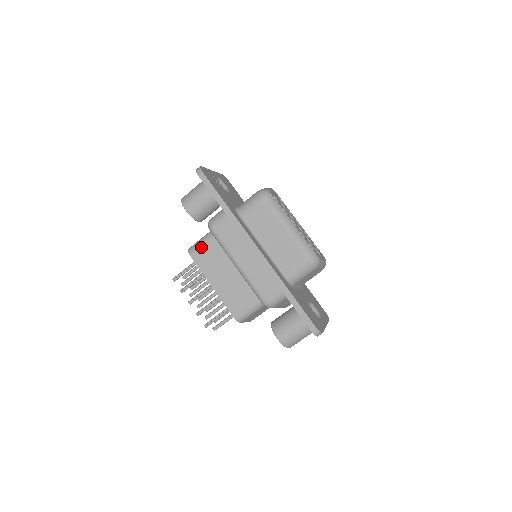
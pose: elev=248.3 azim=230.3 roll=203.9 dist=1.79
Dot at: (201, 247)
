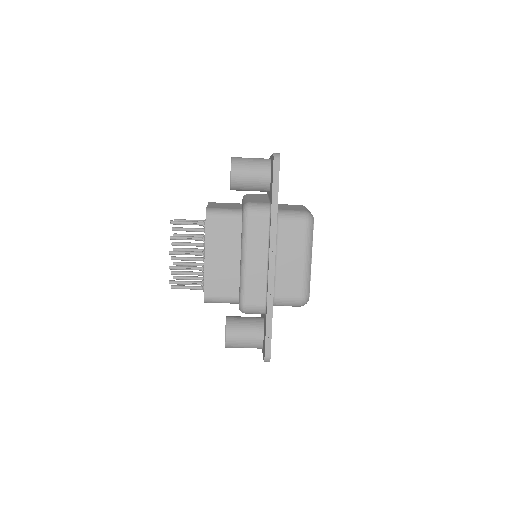
Dot at: (222, 218)
